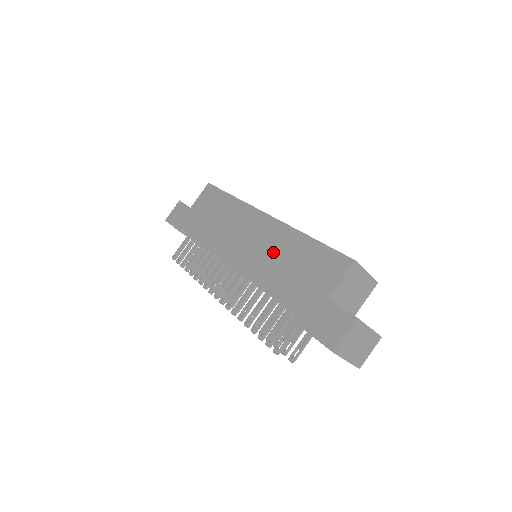
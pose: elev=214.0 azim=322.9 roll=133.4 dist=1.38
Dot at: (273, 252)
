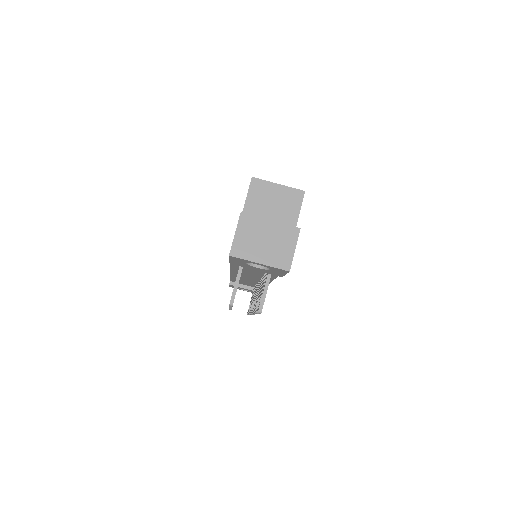
Dot at: occluded
